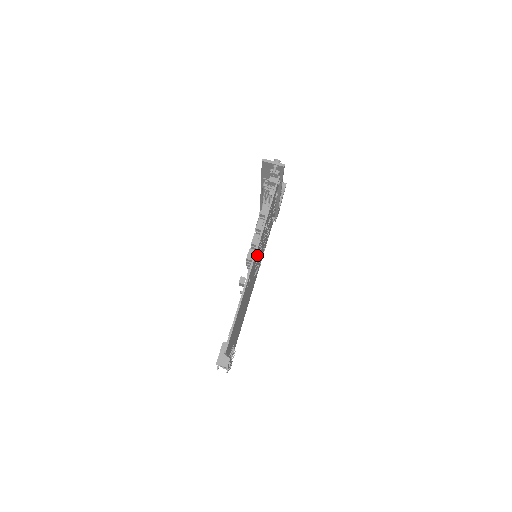
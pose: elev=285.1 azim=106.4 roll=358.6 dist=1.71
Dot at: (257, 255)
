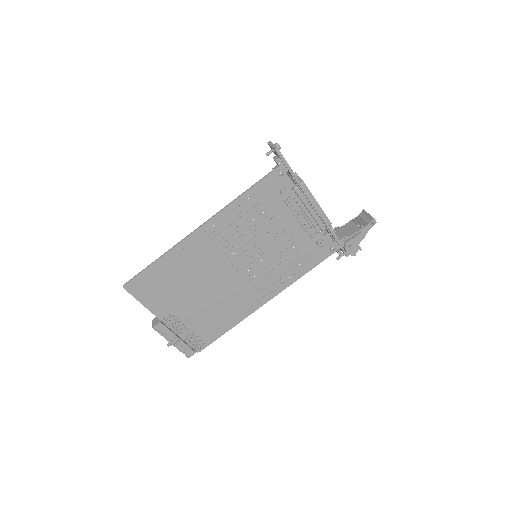
Dot at: (225, 237)
